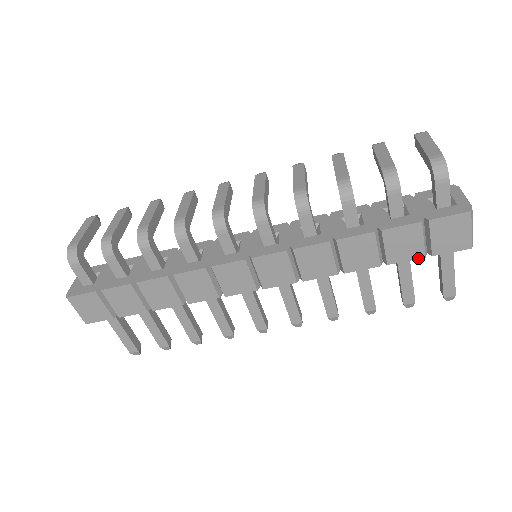
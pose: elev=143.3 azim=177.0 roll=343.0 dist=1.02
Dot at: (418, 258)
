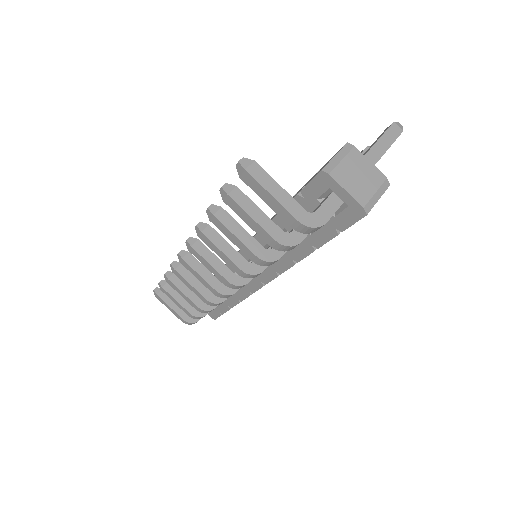
Dot at: occluded
